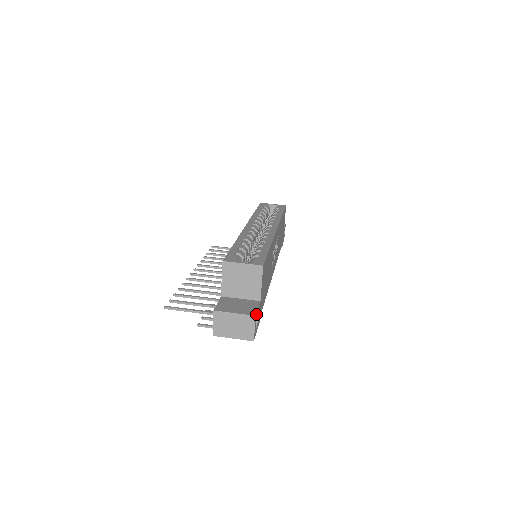
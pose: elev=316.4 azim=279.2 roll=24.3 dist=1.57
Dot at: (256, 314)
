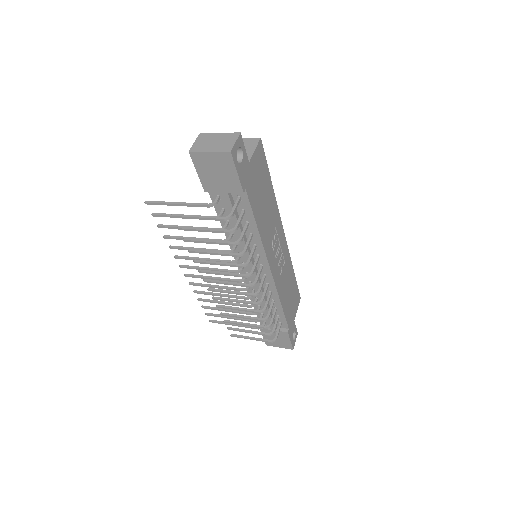
Dot at: (241, 139)
